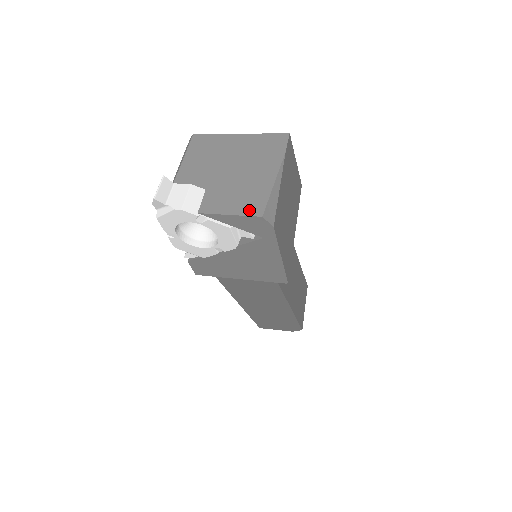
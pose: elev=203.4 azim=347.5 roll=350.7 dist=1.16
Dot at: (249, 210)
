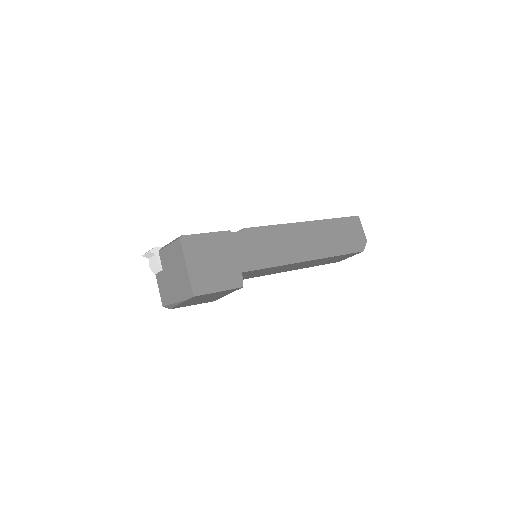
Dot at: (162, 298)
